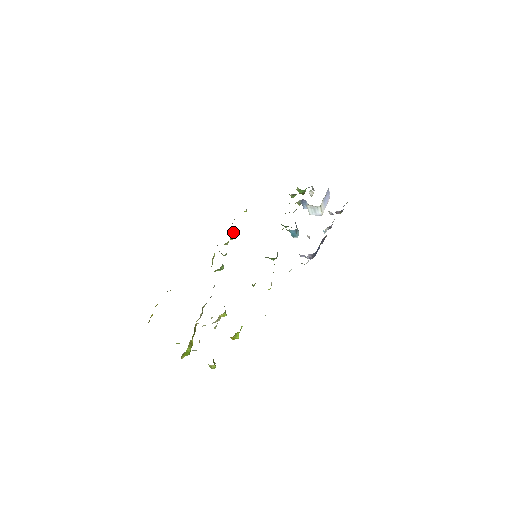
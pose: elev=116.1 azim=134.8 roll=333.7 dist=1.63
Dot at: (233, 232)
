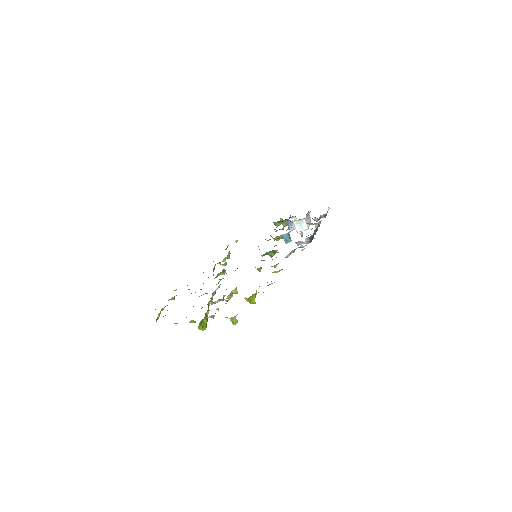
Dot at: (229, 252)
